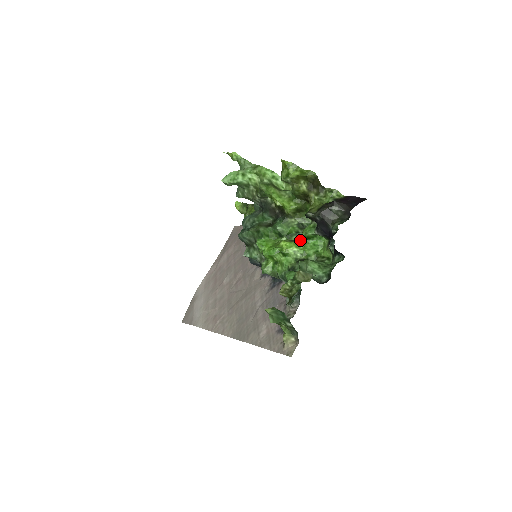
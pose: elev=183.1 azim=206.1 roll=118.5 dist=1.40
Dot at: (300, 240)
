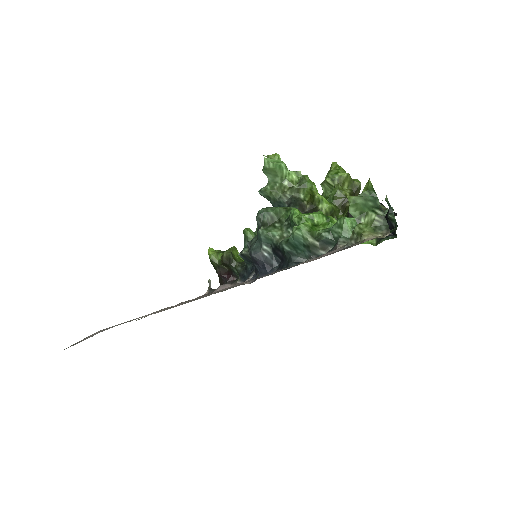
Dot at: occluded
